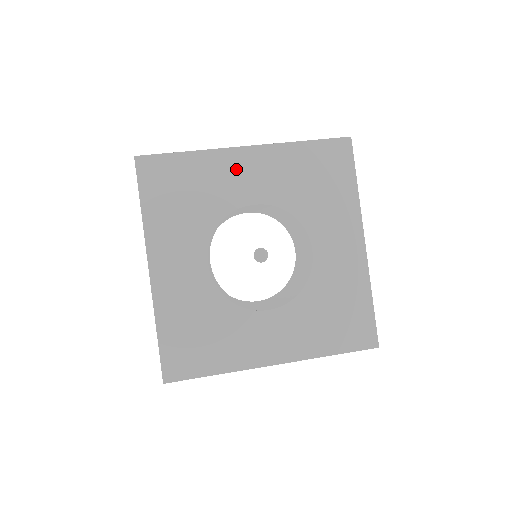
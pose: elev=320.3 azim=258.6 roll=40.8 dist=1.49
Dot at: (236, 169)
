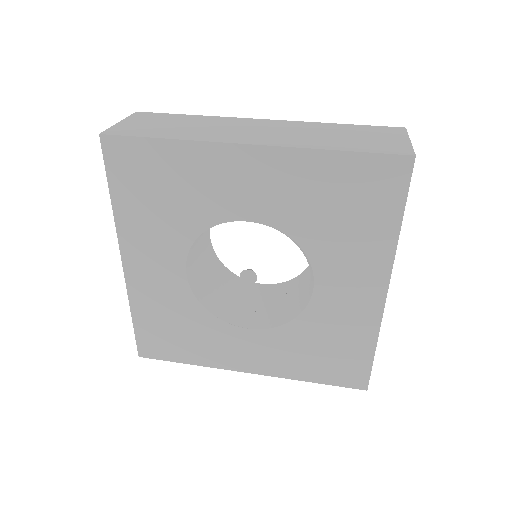
Dot at: (230, 173)
